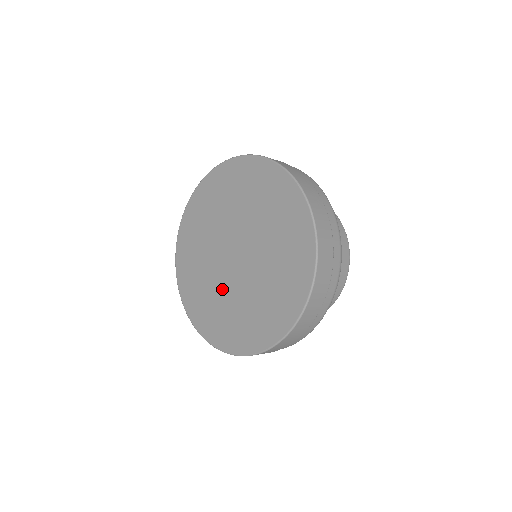
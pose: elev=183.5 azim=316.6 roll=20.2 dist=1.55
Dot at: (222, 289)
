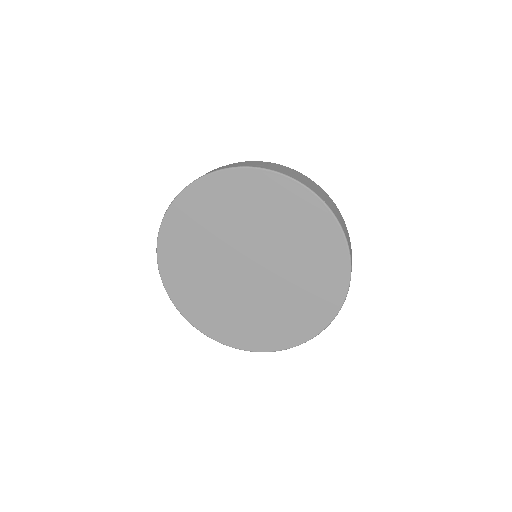
Dot at: (247, 302)
